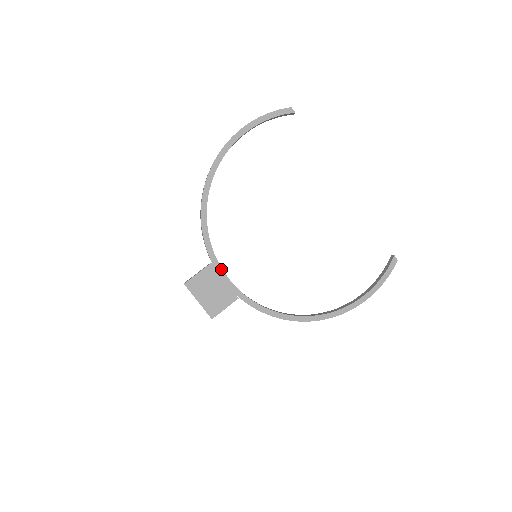
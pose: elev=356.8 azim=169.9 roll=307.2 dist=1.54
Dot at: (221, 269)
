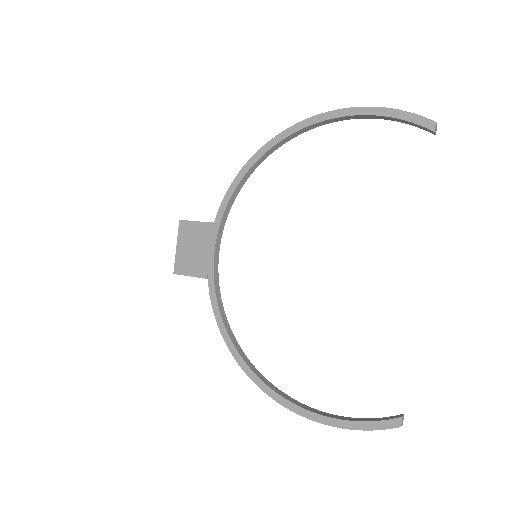
Dot at: (216, 236)
